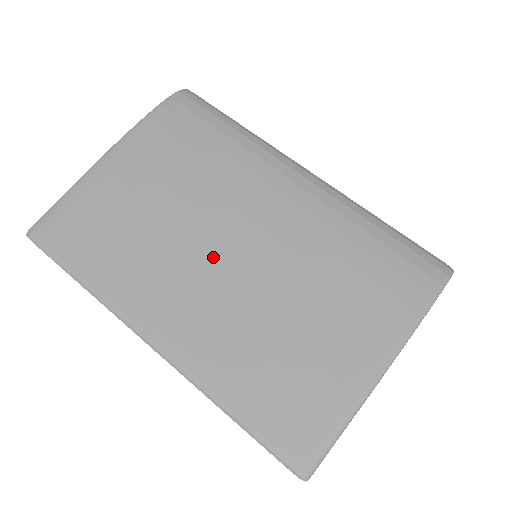
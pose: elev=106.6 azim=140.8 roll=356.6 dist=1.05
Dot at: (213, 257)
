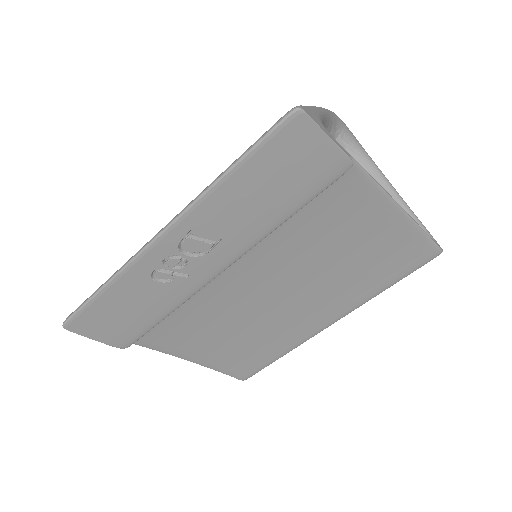
Dot at: occluded
